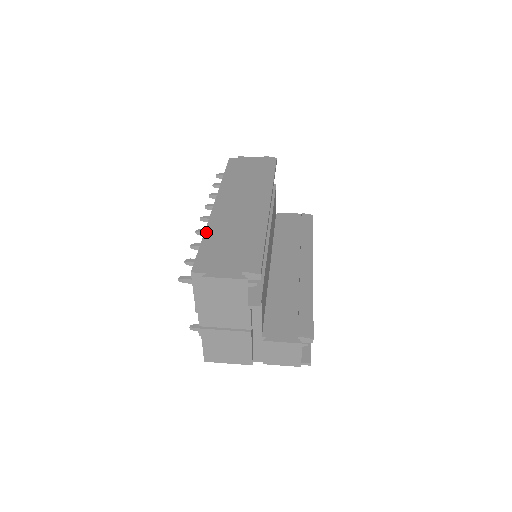
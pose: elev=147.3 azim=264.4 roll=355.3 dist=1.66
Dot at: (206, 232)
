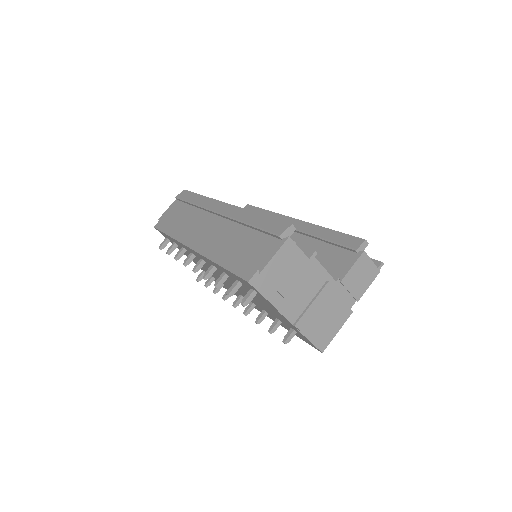
Dot at: (215, 261)
